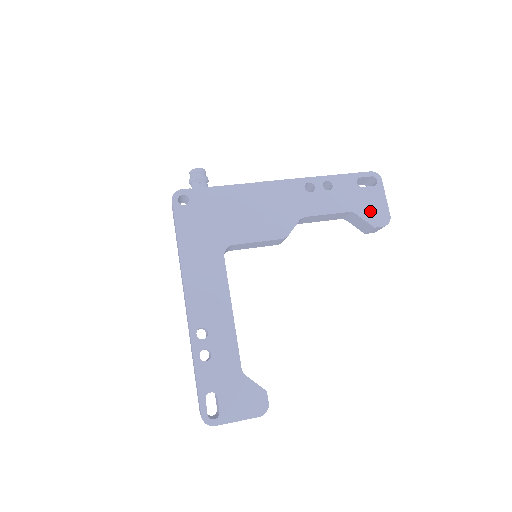
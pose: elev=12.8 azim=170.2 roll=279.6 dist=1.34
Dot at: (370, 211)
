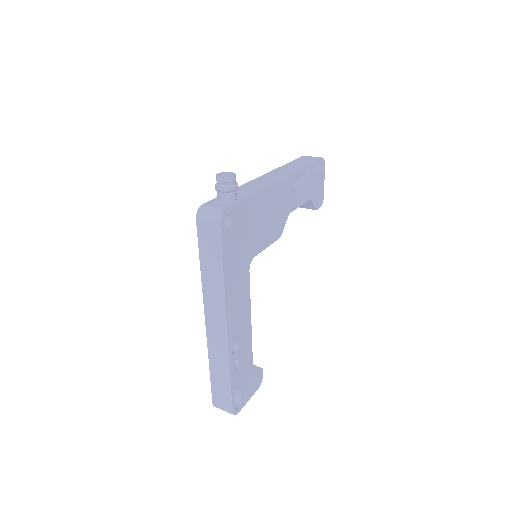
Dot at: (317, 196)
